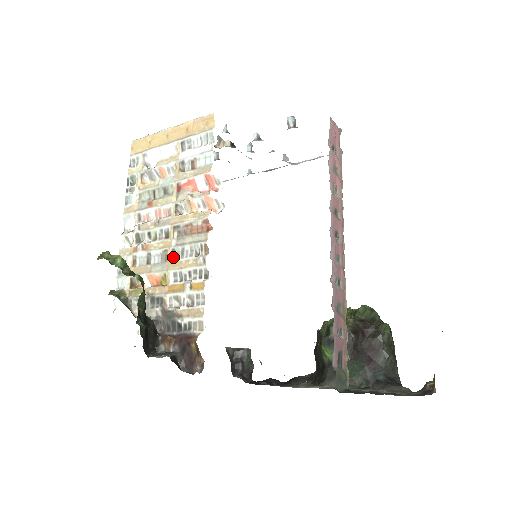
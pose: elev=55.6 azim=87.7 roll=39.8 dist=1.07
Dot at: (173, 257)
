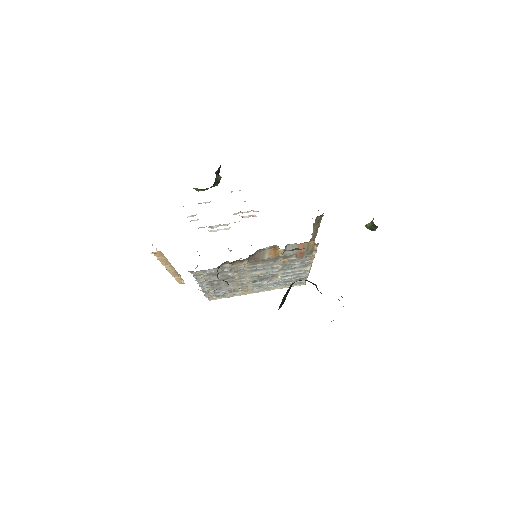
Dot at: occluded
